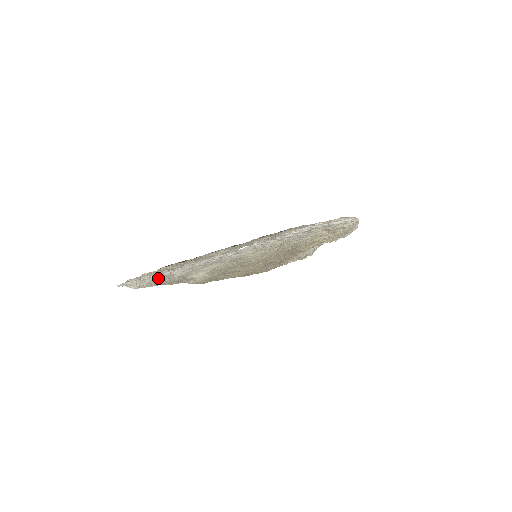
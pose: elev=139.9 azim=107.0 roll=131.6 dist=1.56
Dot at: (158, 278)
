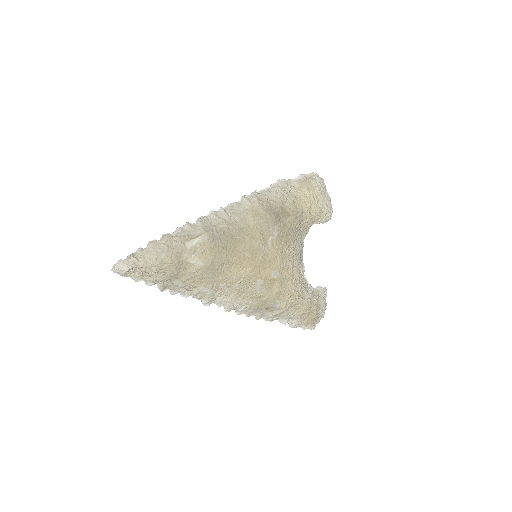
Dot at: (156, 245)
